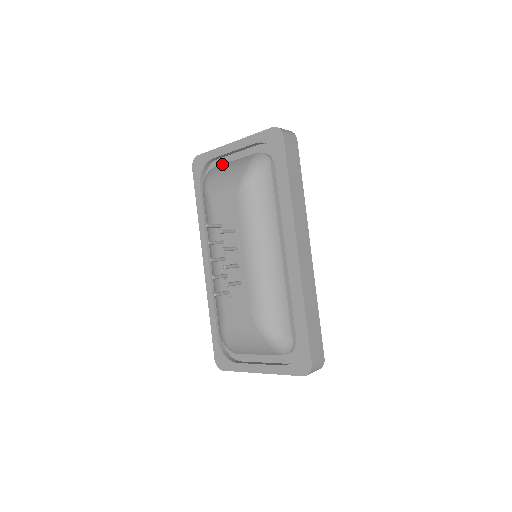
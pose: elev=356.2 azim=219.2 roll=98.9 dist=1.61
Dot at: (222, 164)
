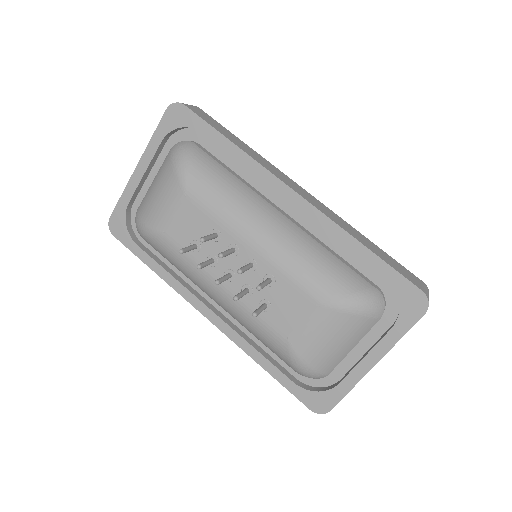
Dot at: (143, 198)
